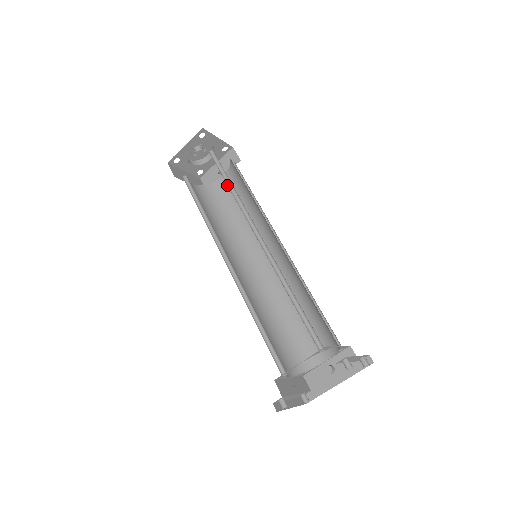
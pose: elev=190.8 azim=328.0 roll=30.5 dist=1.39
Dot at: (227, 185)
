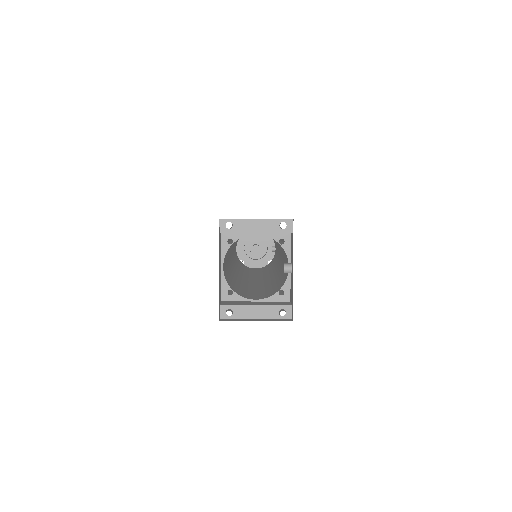
Dot at: occluded
